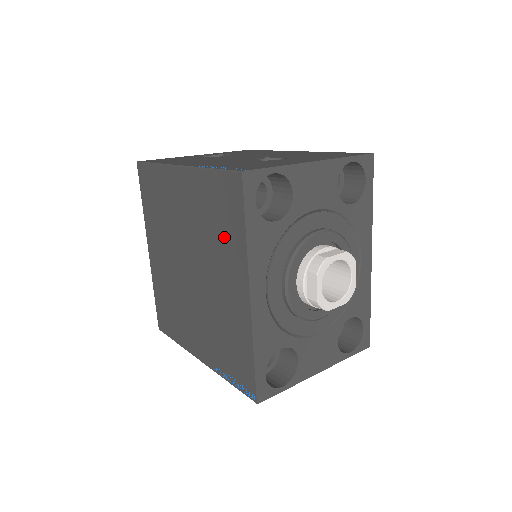
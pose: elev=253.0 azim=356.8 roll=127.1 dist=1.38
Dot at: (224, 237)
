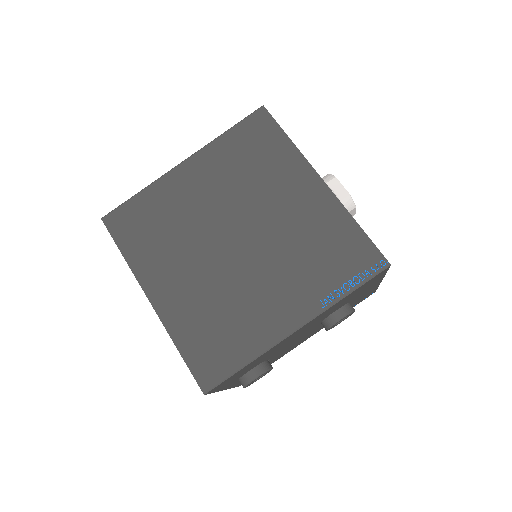
Dot at: (268, 163)
